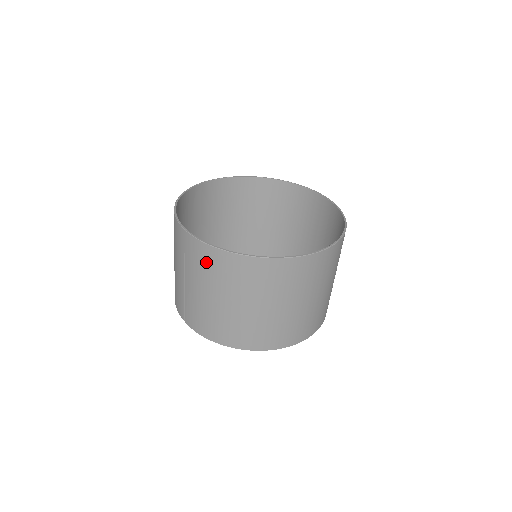
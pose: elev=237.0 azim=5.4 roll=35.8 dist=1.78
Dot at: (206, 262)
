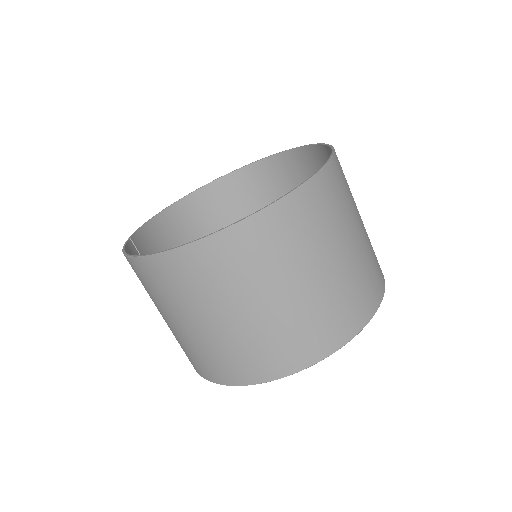
Dot at: occluded
